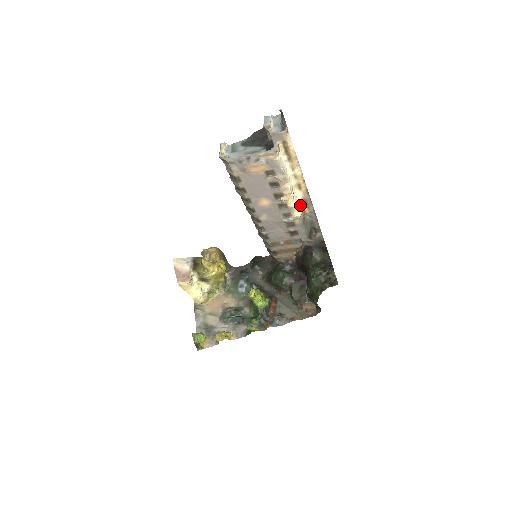
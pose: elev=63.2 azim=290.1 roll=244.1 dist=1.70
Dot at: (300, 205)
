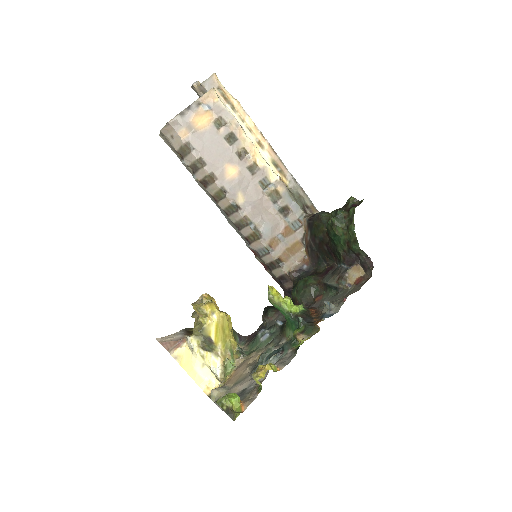
Dot at: occluded
